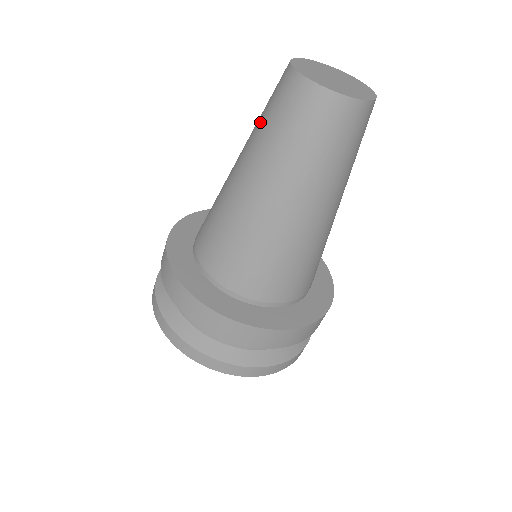
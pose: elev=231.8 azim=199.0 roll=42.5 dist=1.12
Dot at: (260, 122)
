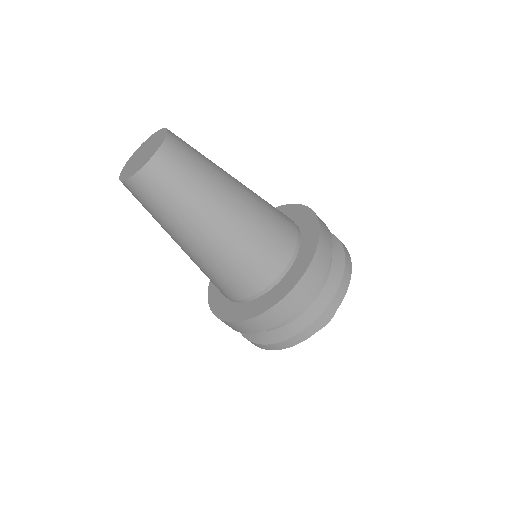
Dot at: occluded
